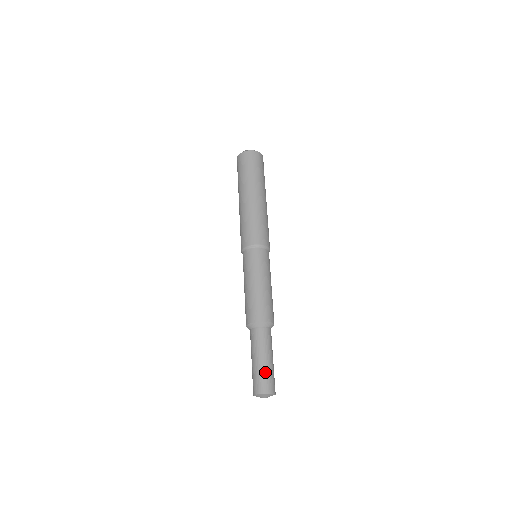
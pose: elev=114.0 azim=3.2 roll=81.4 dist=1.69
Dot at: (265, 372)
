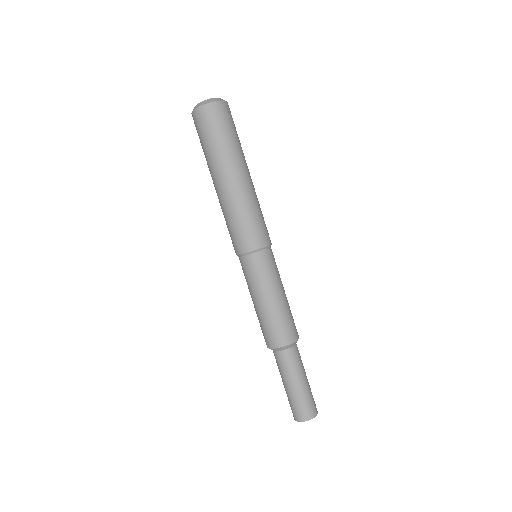
Dot at: (310, 394)
